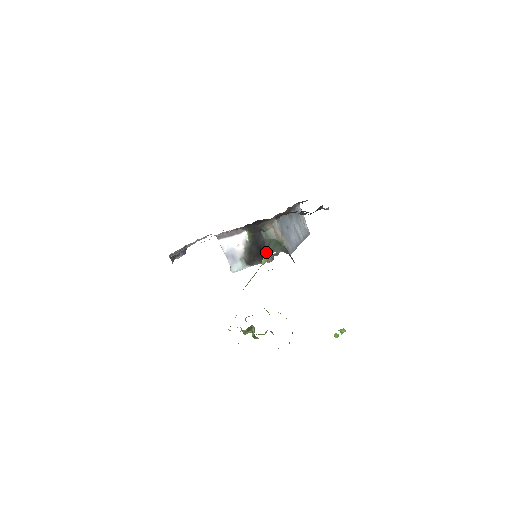
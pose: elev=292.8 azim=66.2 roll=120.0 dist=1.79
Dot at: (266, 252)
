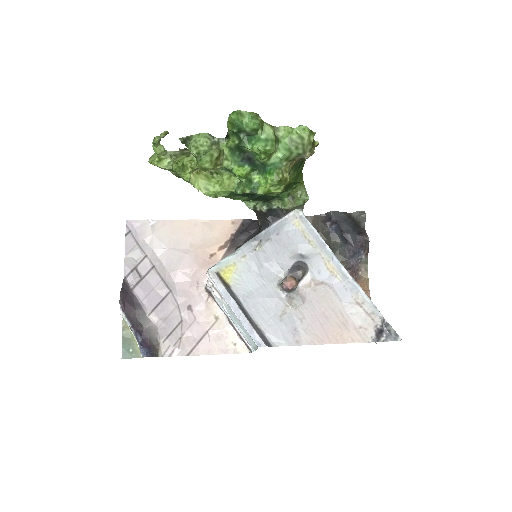
Dot at: occluded
